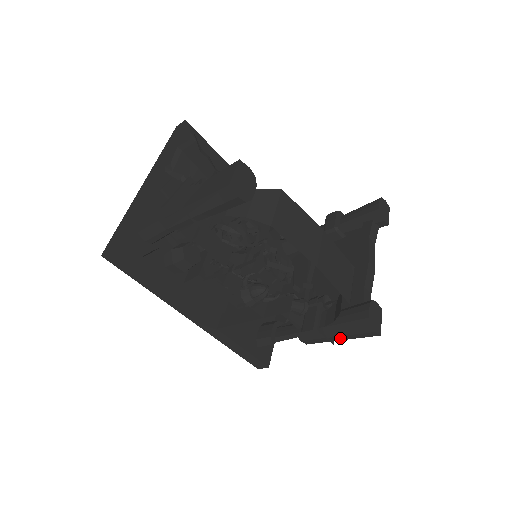
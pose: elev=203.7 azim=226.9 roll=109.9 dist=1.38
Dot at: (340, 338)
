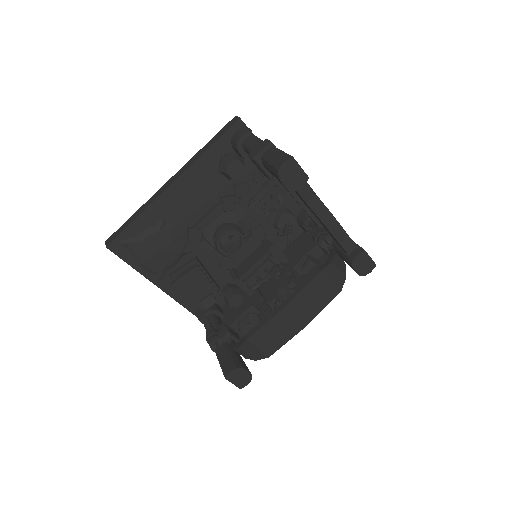
Dot at: occluded
